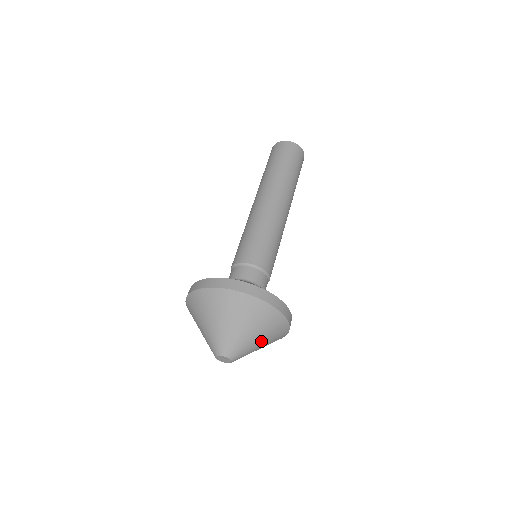
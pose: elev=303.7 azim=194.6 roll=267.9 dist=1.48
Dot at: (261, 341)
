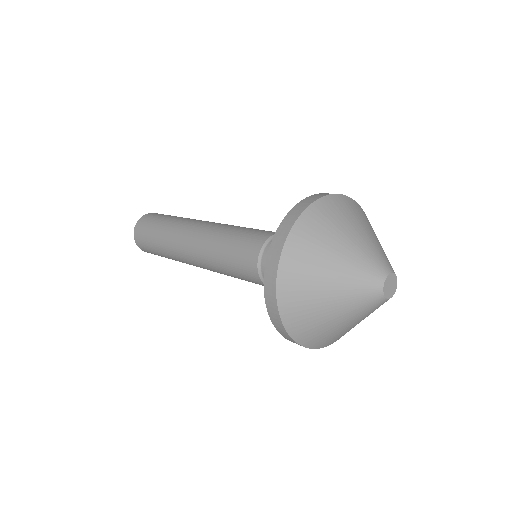
Dot at: occluded
